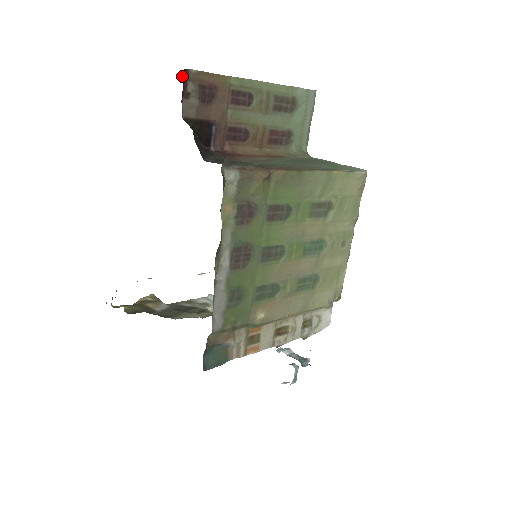
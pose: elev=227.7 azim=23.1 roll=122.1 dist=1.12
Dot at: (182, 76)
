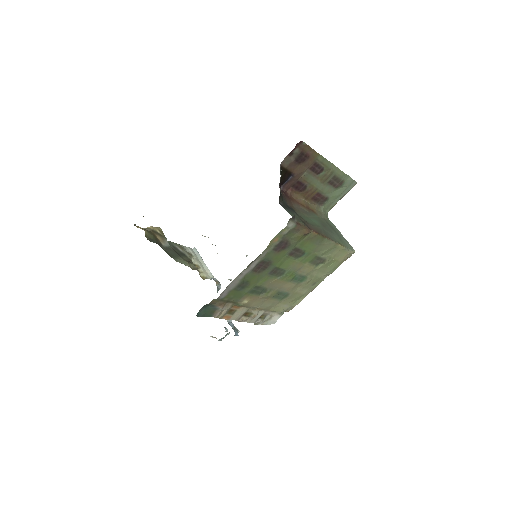
Dot at: (297, 143)
